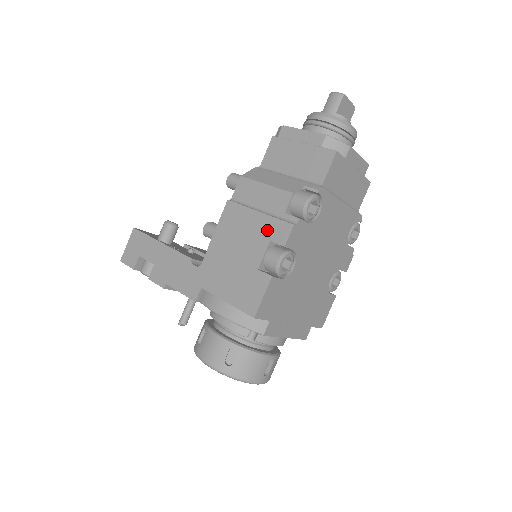
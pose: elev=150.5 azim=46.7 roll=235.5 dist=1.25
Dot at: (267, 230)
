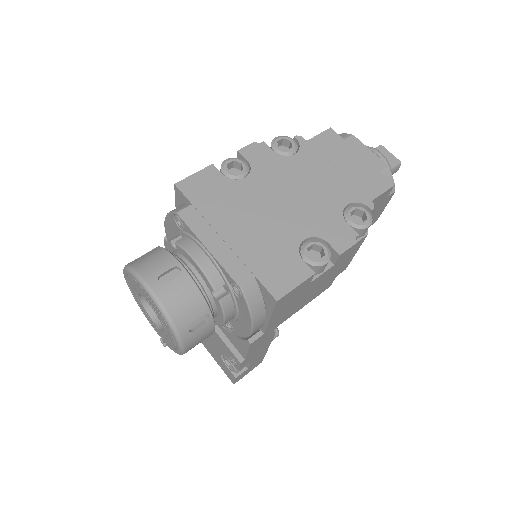
Dot at: occluded
